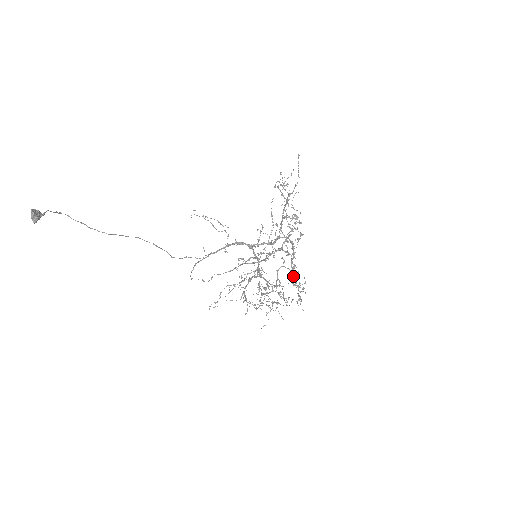
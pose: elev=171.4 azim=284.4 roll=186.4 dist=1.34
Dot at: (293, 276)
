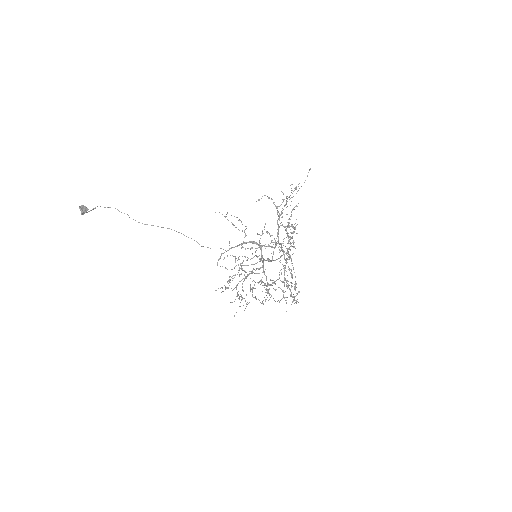
Dot at: (285, 279)
